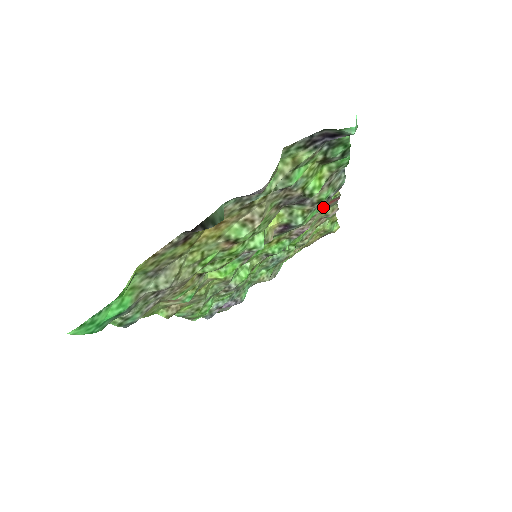
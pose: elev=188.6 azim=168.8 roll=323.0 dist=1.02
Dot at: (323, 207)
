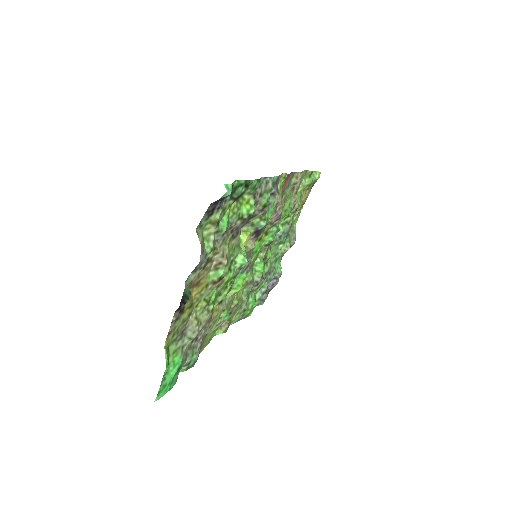
Dot at: (280, 192)
